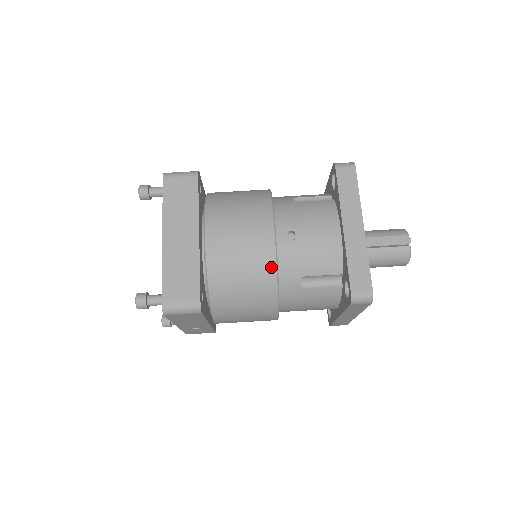
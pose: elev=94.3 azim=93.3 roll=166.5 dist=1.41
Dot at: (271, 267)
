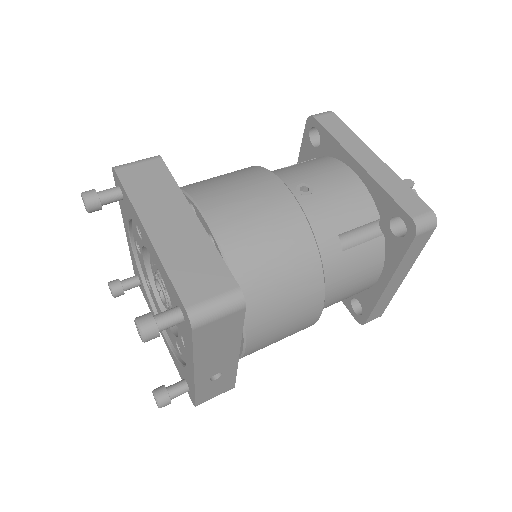
Dot at: (303, 227)
